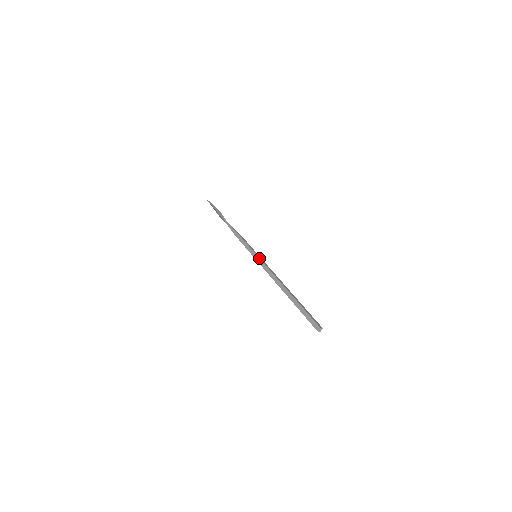
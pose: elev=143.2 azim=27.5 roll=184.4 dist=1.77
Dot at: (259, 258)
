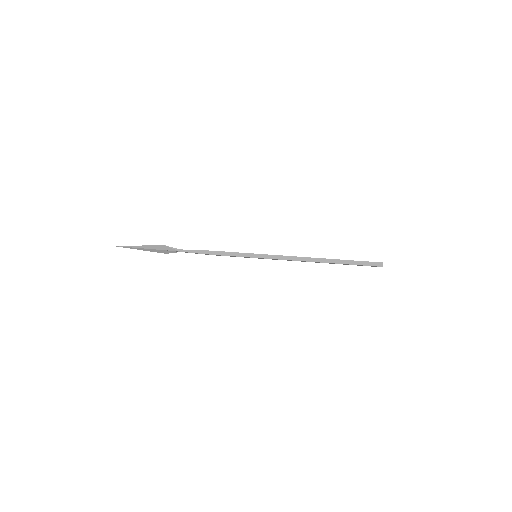
Dot at: (264, 254)
